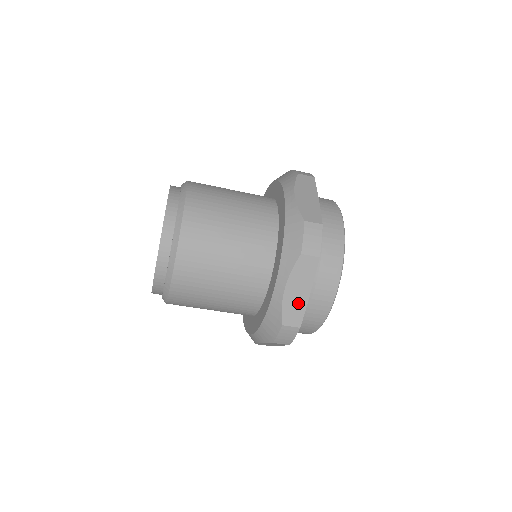
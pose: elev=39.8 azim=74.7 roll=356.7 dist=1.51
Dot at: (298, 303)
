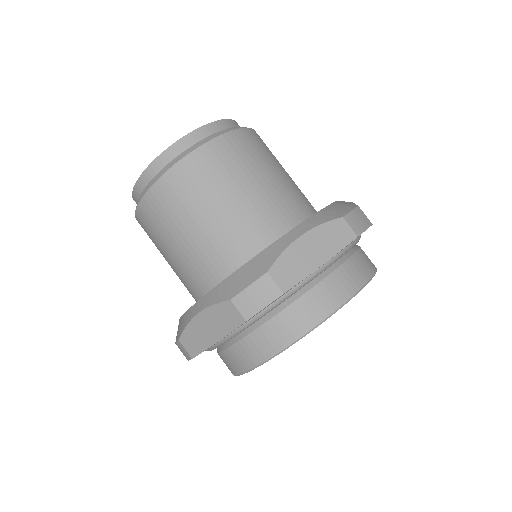
Dot at: occluded
